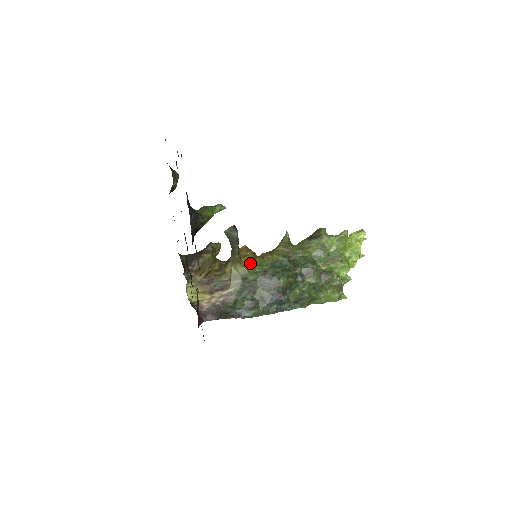
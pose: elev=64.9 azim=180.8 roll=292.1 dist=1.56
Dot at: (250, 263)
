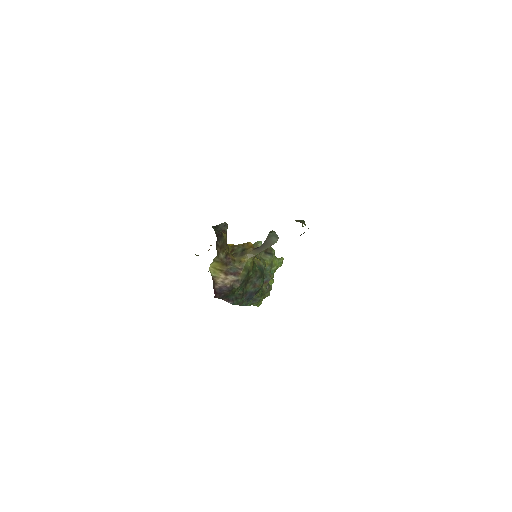
Dot at: occluded
